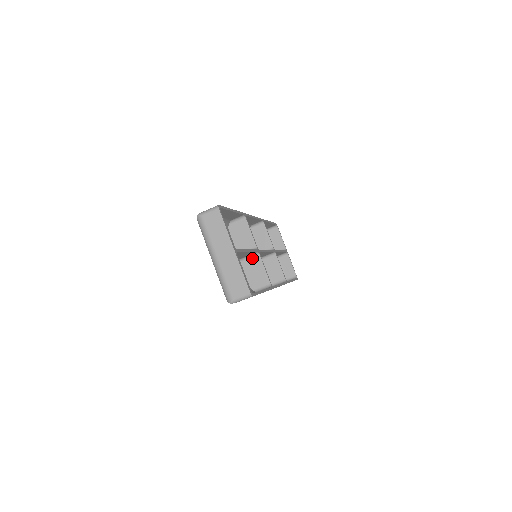
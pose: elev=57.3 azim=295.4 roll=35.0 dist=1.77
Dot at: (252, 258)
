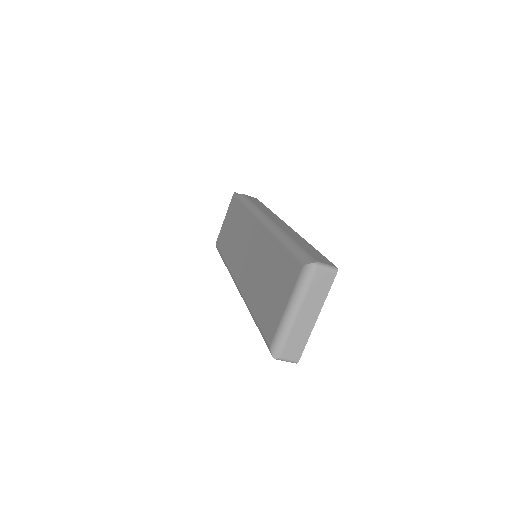
Dot at: occluded
